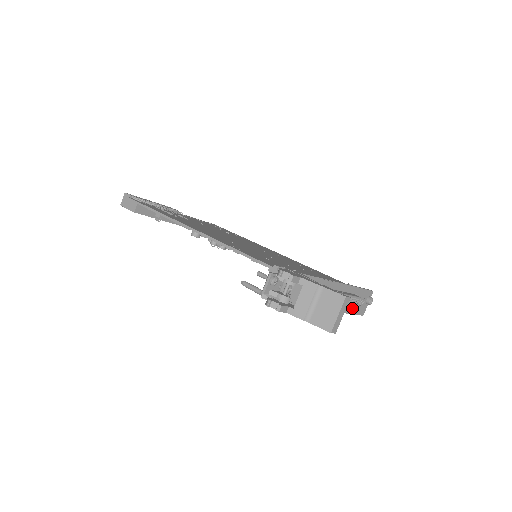
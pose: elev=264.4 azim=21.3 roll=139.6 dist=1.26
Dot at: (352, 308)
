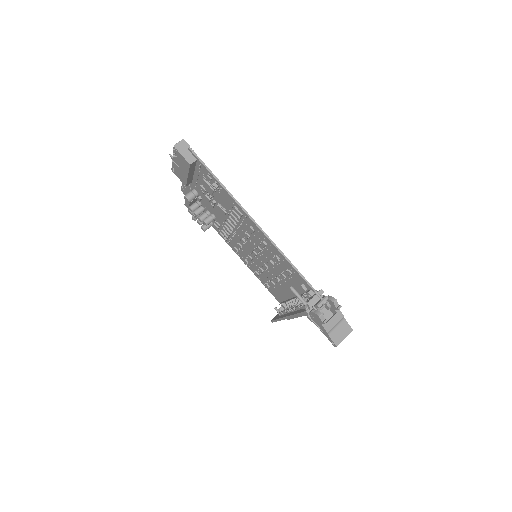
Dot at: occluded
